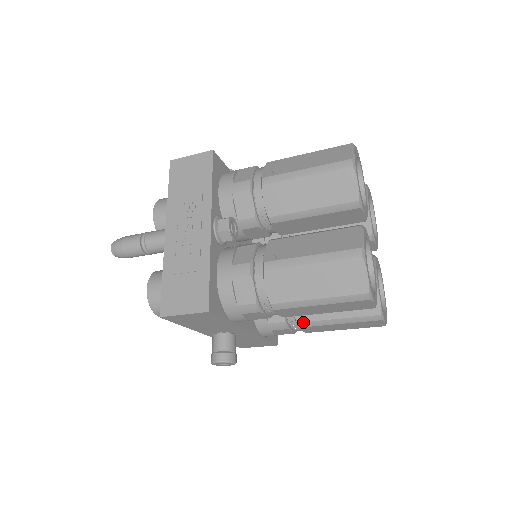
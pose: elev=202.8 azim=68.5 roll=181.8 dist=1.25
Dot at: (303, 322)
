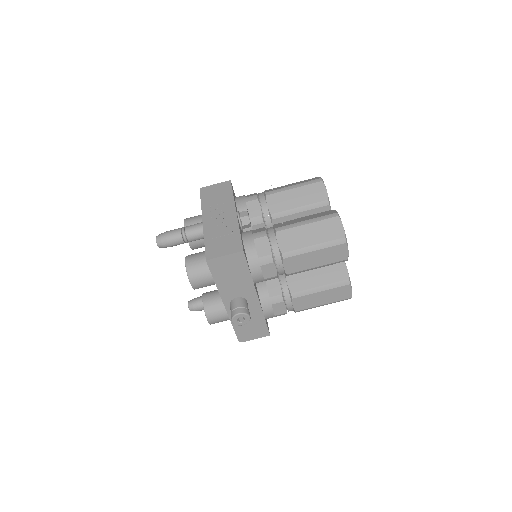
Dot at: (295, 292)
